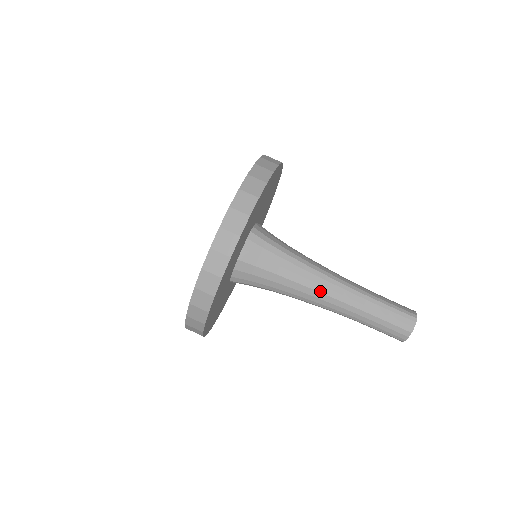
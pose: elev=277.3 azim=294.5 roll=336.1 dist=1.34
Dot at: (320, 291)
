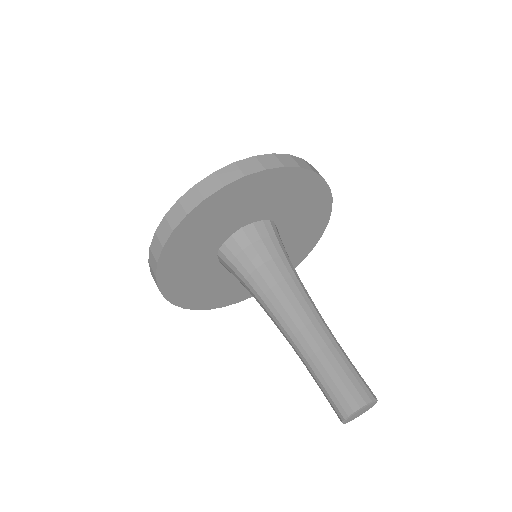
Dot at: (293, 304)
